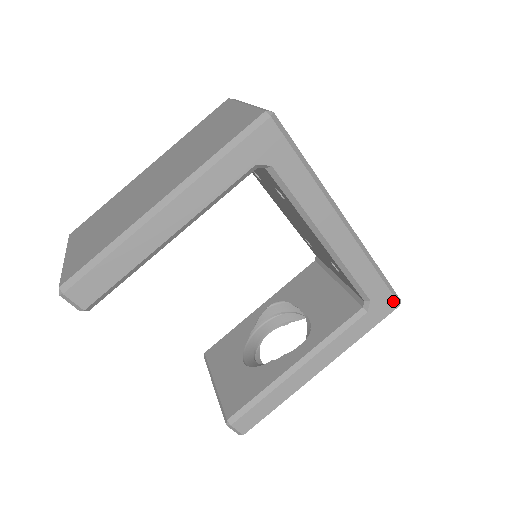
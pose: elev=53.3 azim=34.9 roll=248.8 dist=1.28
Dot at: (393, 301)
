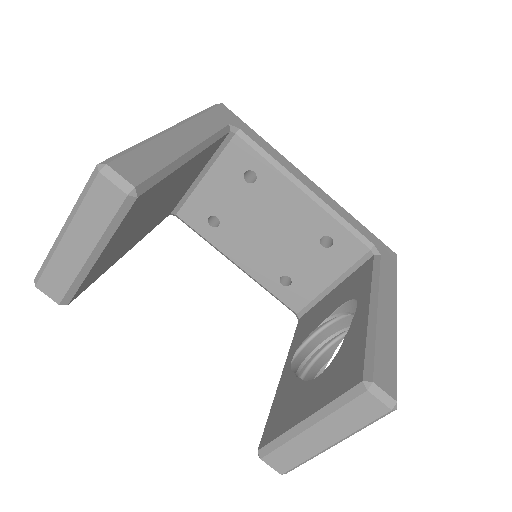
Dot at: (389, 250)
